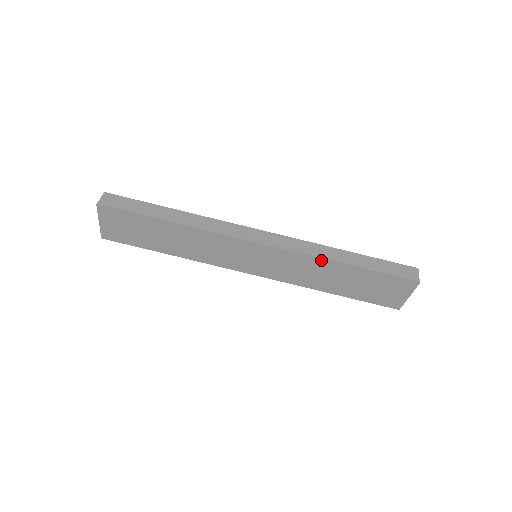
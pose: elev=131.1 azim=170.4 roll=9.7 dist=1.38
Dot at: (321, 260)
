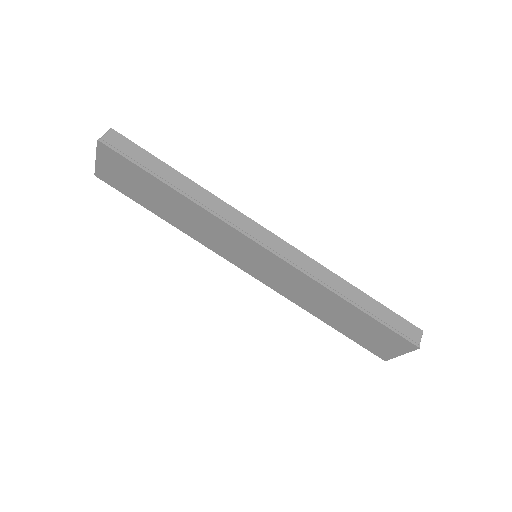
Dot at: (324, 288)
